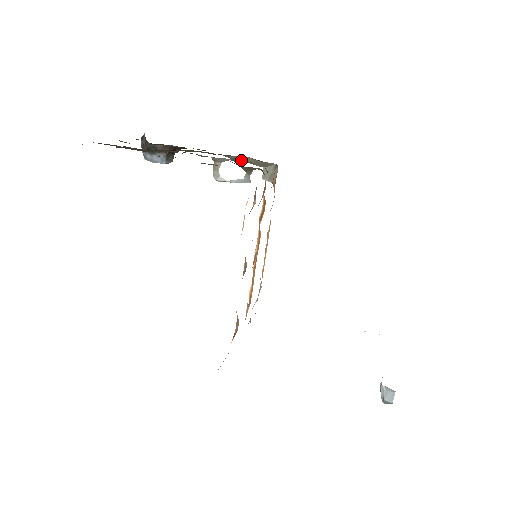
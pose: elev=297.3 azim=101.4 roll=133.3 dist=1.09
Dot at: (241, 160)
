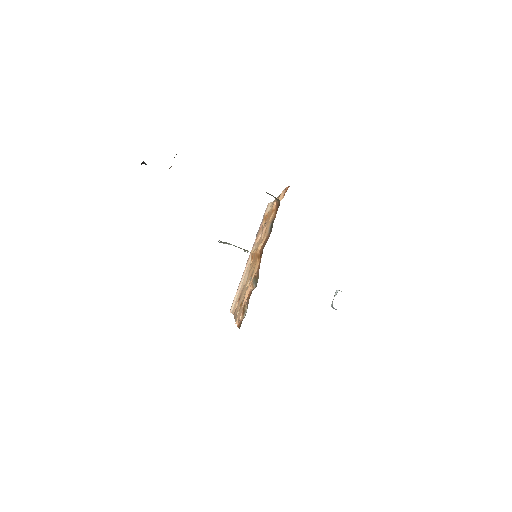
Dot at: occluded
